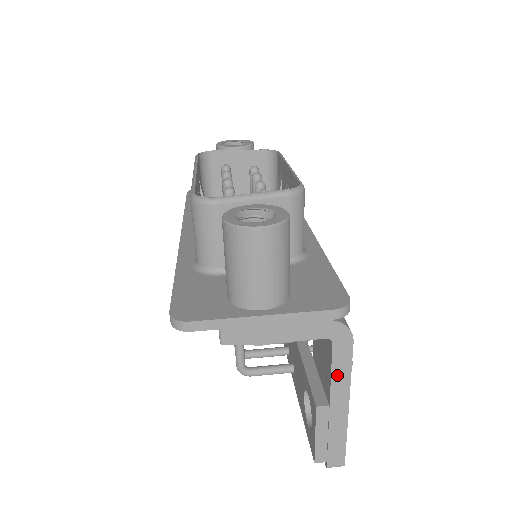
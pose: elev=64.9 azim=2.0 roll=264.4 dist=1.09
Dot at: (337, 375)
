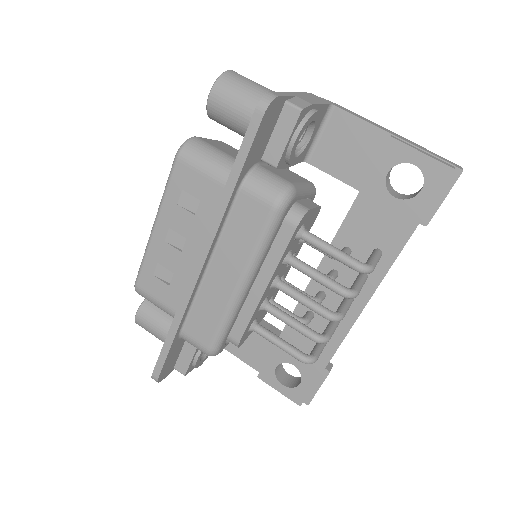
Dot at: (364, 120)
